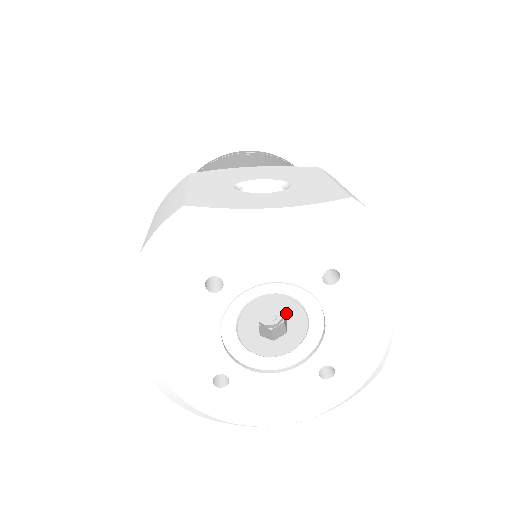
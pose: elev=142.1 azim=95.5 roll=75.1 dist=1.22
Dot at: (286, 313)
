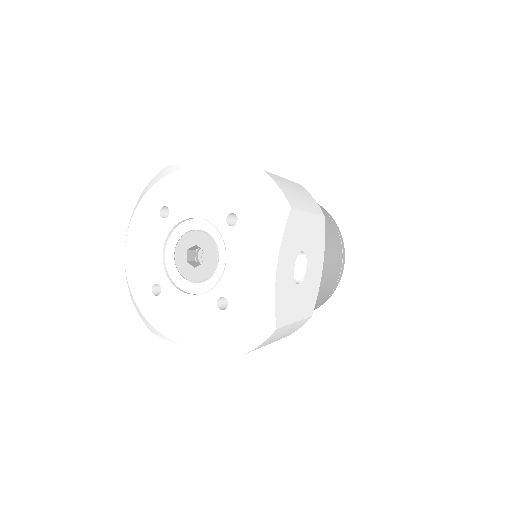
Dot at: (205, 246)
